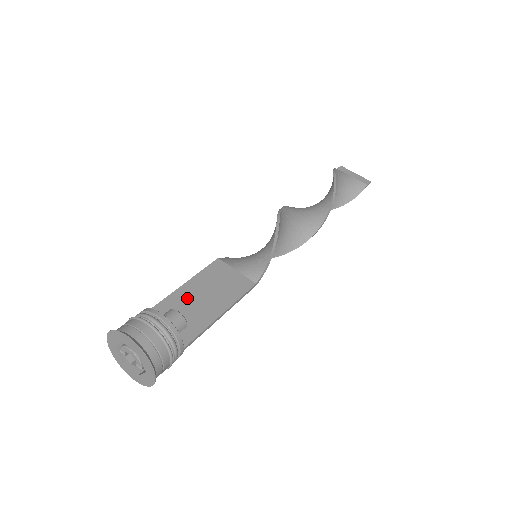
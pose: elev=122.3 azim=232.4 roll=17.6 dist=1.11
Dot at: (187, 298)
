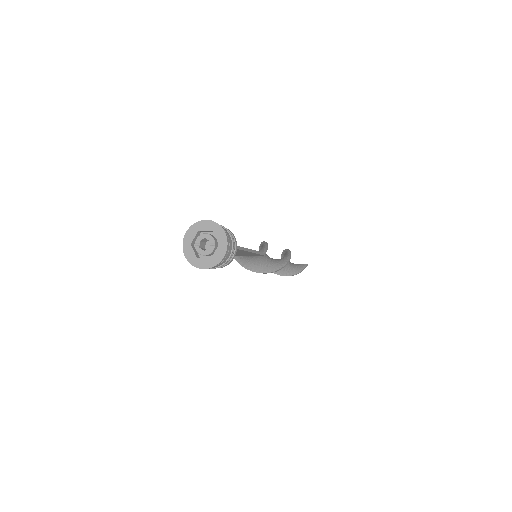
Dot at: occluded
